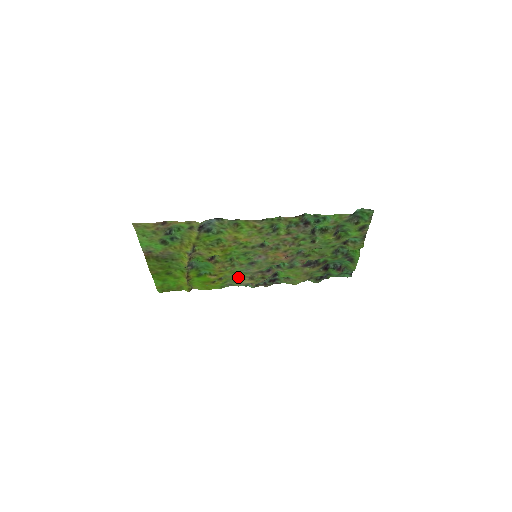
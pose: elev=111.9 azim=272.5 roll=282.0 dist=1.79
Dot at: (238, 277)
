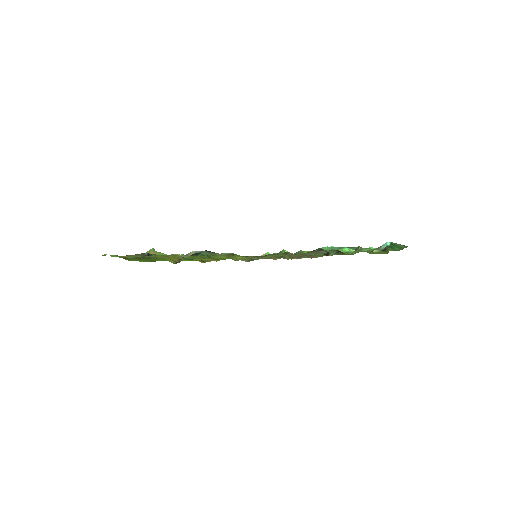
Dot at: (235, 260)
